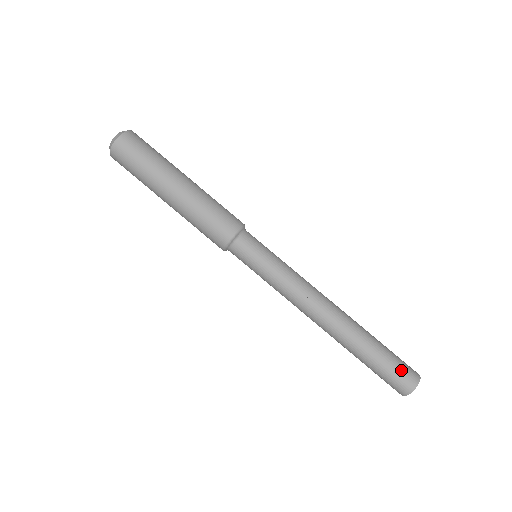
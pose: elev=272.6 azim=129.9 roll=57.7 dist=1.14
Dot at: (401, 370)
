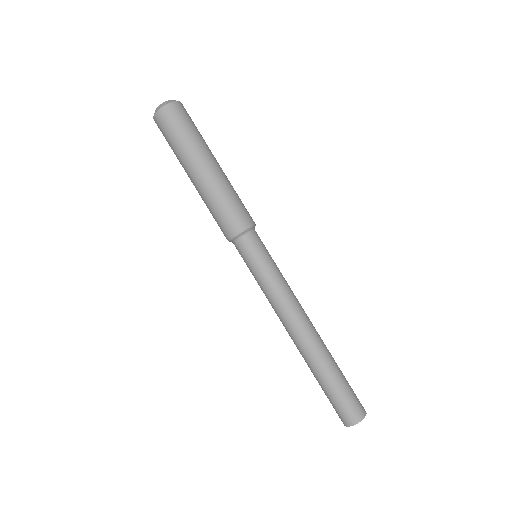
Dot at: (343, 407)
